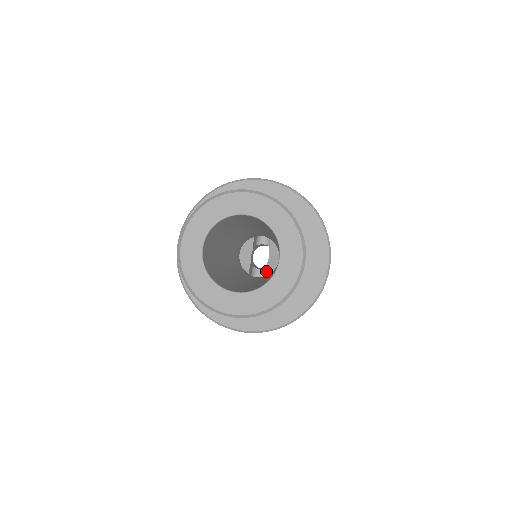
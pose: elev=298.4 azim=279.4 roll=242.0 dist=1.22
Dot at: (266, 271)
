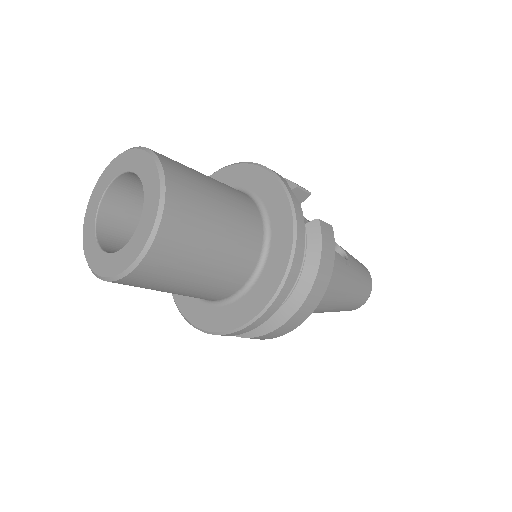
Dot at: occluded
